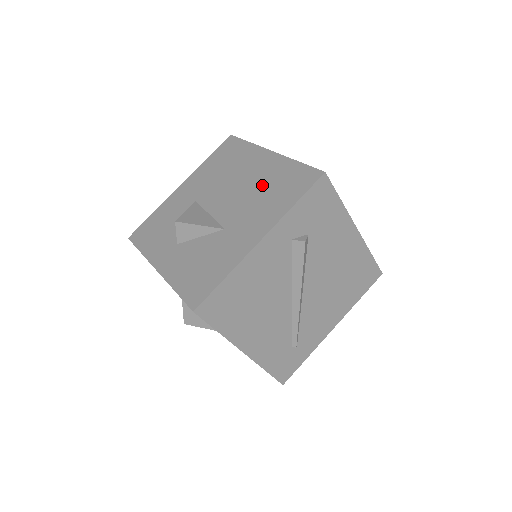
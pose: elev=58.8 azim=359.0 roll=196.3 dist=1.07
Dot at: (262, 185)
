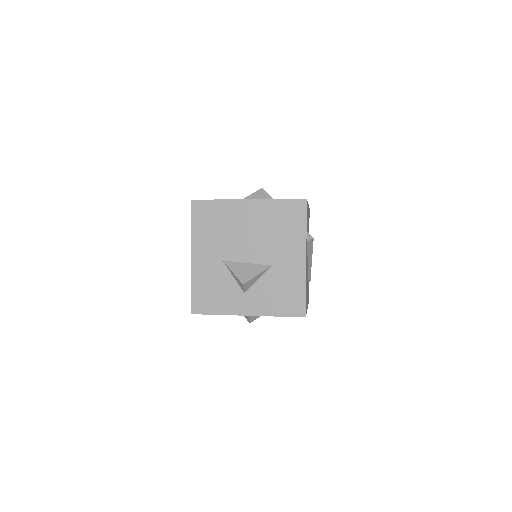
Dot at: (269, 226)
